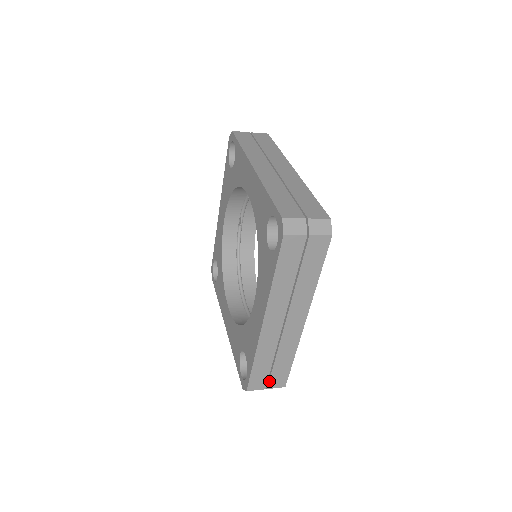
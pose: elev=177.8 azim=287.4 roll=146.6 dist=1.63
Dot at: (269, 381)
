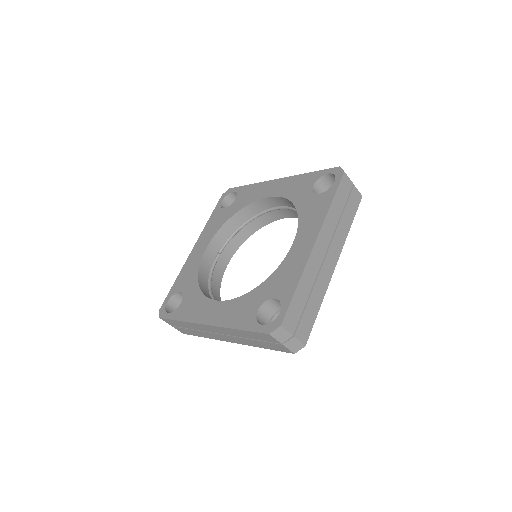
Dot at: (298, 325)
